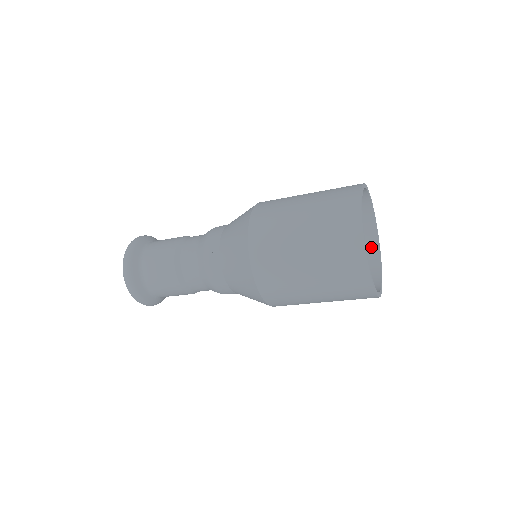
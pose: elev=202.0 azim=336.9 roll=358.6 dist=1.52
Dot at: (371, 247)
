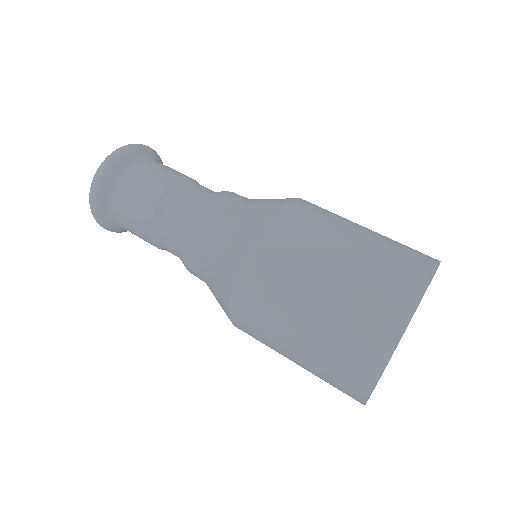
Dot at: occluded
